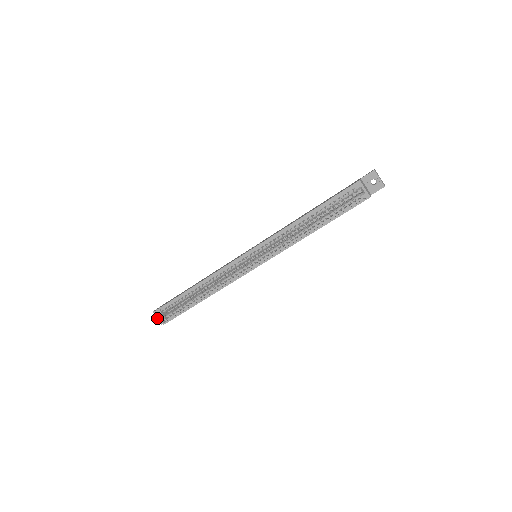
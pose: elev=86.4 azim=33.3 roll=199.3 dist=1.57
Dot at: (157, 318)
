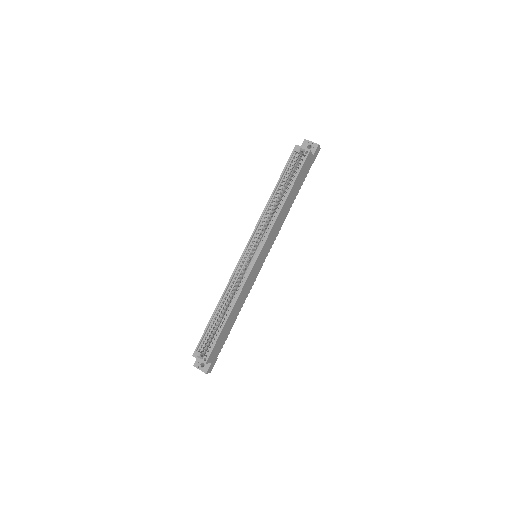
Dot at: occluded
